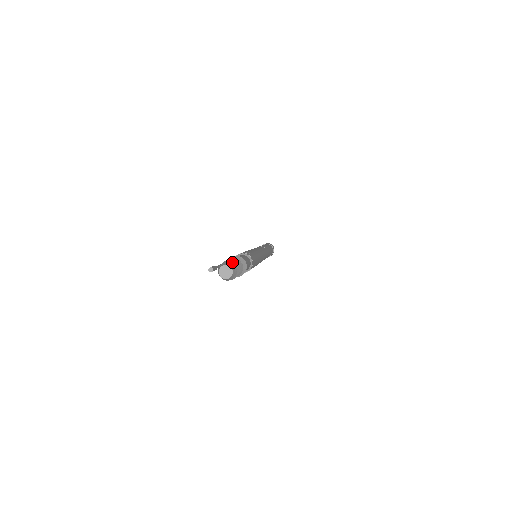
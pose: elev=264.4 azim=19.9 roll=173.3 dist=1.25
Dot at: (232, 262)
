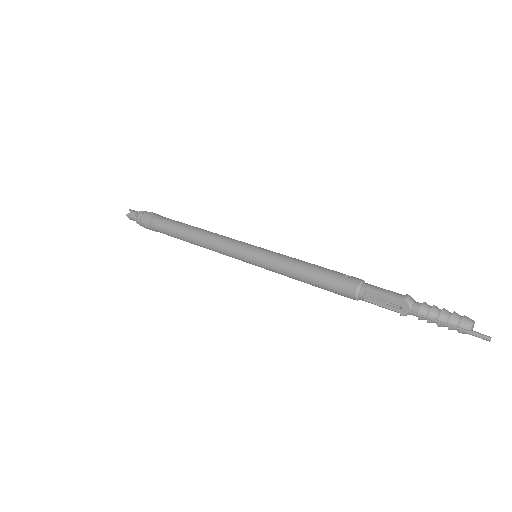
Dot at: (456, 313)
